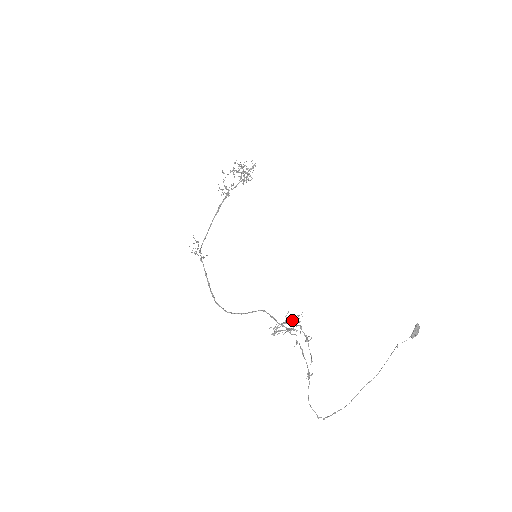
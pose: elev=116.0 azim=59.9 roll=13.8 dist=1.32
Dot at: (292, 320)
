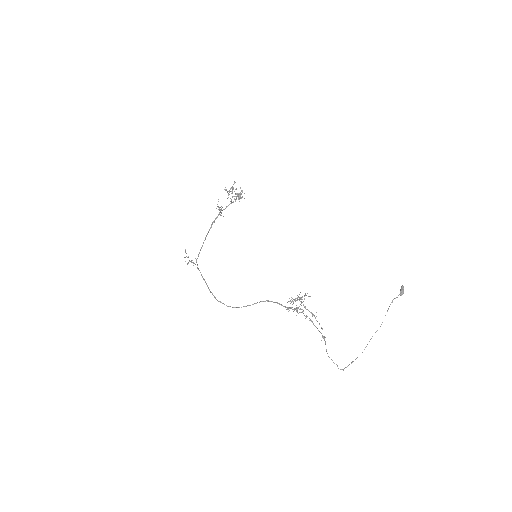
Dot at: occluded
